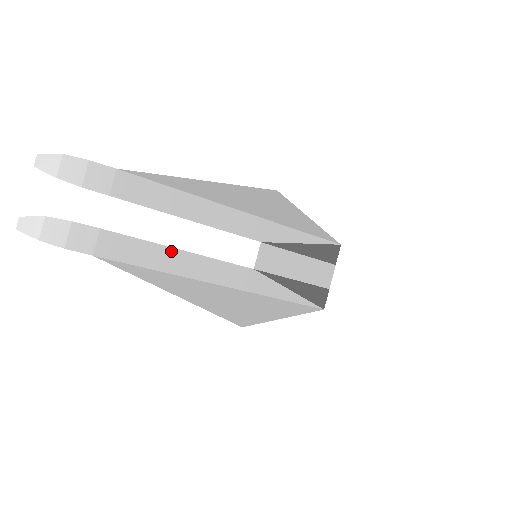
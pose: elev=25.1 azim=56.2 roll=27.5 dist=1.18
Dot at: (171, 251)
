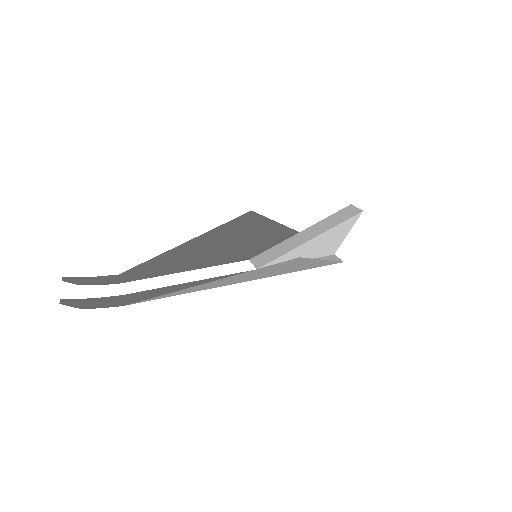
Dot at: (176, 272)
